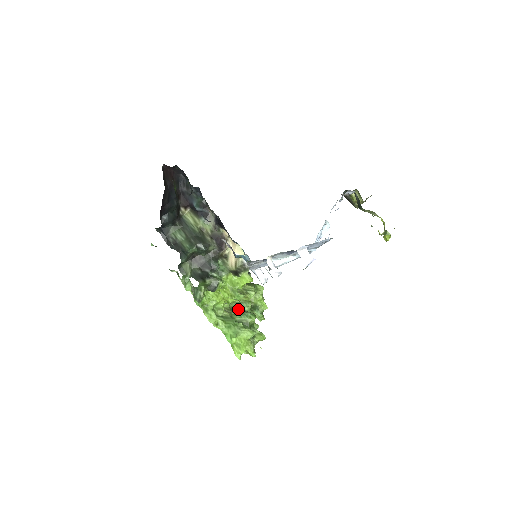
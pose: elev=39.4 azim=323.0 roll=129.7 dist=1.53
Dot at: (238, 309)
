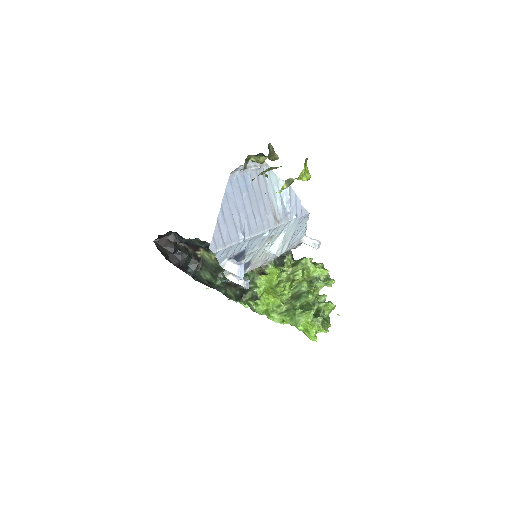
Dot at: (297, 294)
